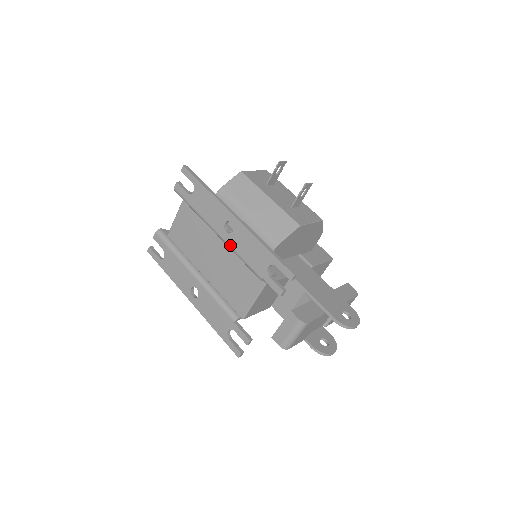
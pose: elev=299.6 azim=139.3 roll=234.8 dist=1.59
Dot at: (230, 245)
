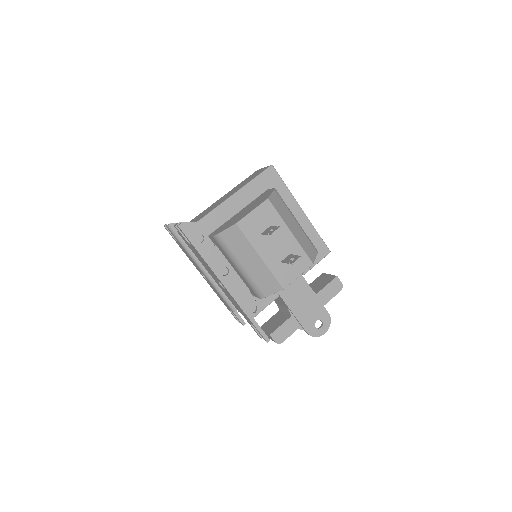
Dot at: (224, 291)
